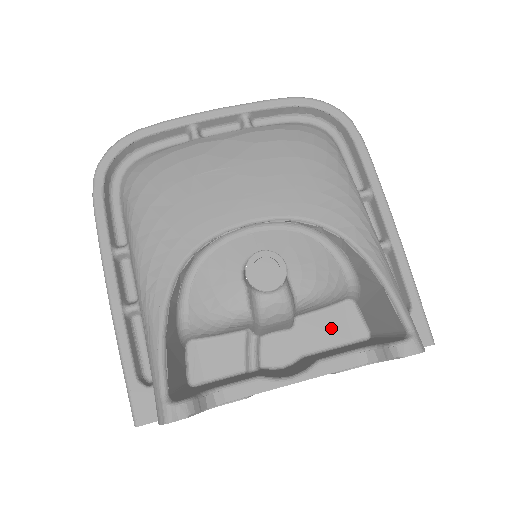
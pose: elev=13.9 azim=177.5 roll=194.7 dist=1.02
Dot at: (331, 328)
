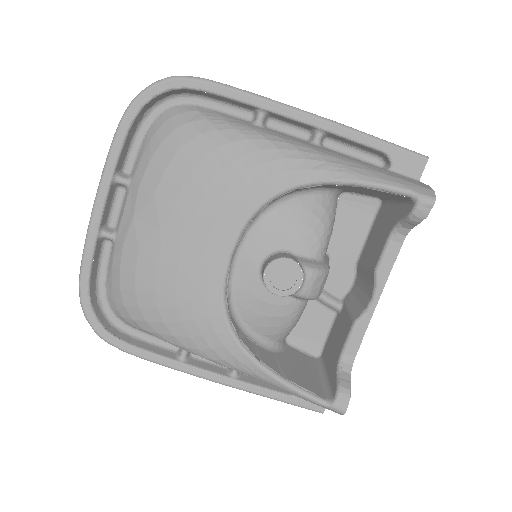
Dot at: (351, 226)
